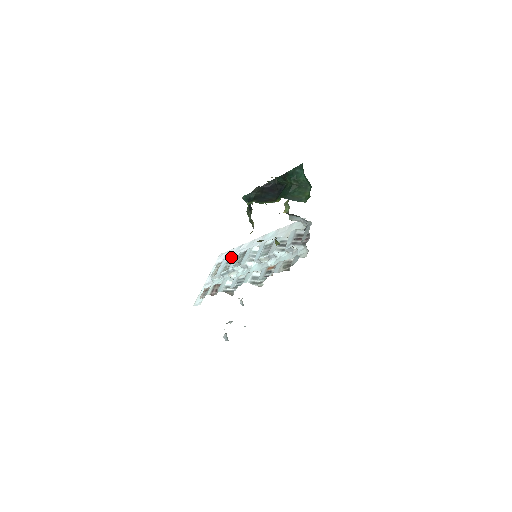
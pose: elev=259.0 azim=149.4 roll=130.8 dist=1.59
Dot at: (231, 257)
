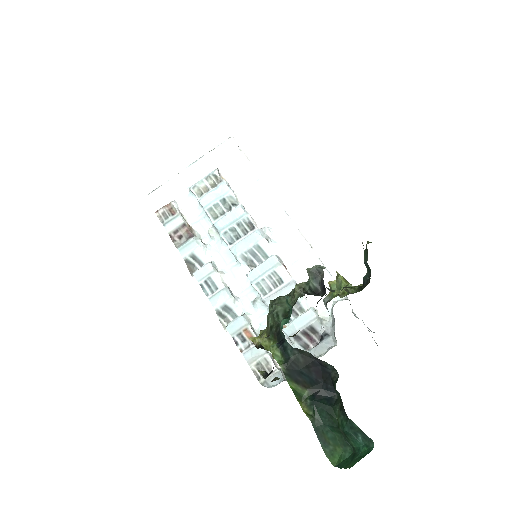
Dot at: (234, 196)
